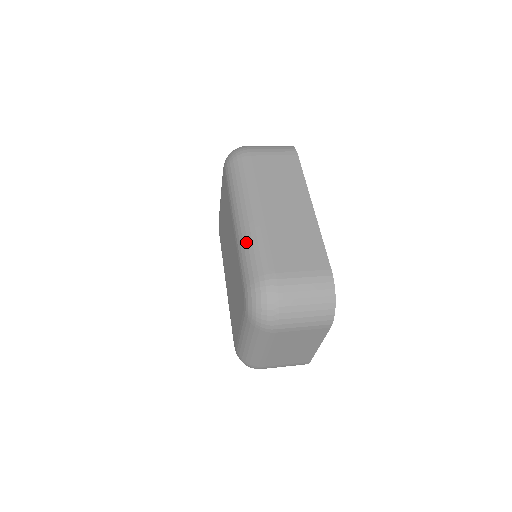
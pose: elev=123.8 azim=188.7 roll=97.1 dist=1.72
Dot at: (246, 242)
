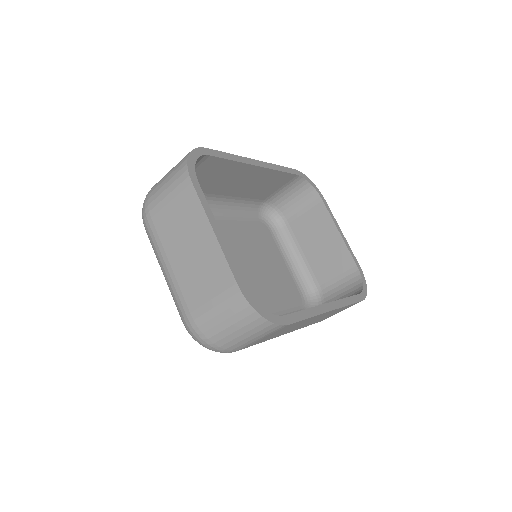
Dot at: occluded
